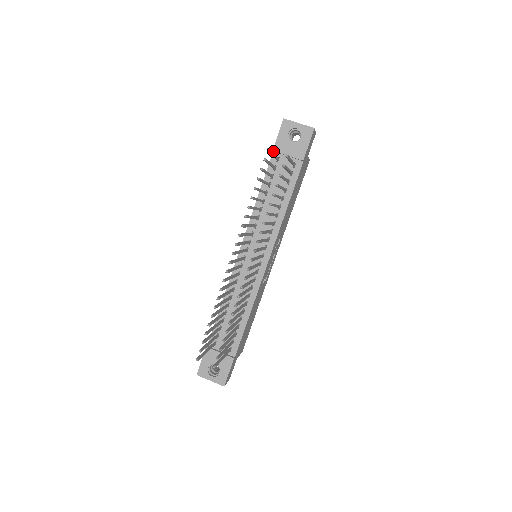
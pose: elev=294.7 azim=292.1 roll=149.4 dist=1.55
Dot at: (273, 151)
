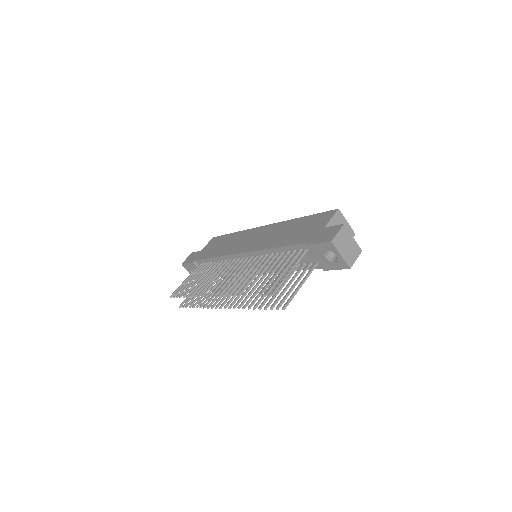
Dot at: (307, 243)
